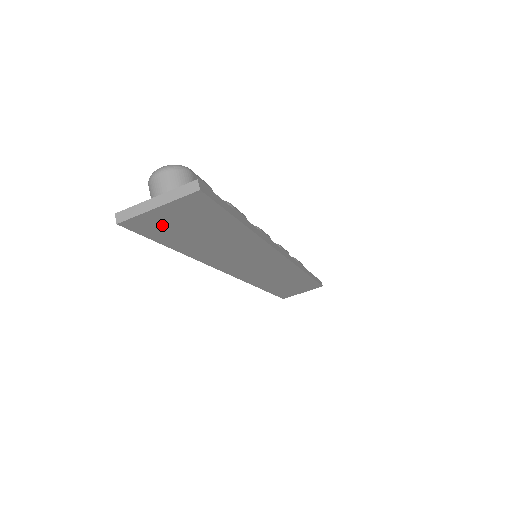
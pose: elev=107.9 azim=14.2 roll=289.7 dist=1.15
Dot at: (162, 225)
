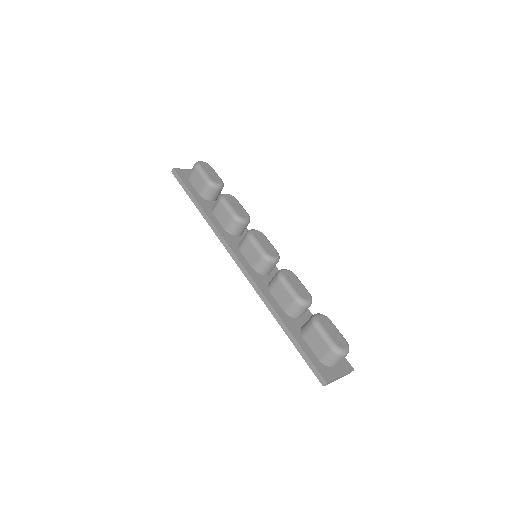
Dot at: occluded
